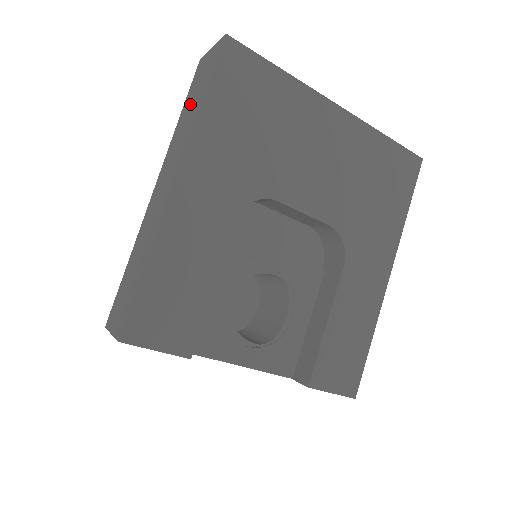
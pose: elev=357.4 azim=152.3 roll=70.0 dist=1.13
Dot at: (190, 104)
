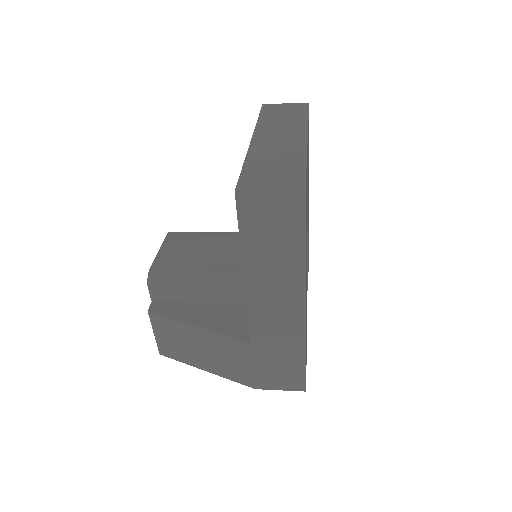
Dot at: (267, 245)
